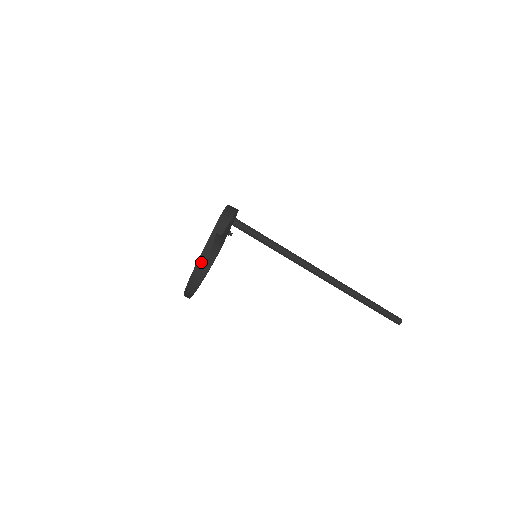
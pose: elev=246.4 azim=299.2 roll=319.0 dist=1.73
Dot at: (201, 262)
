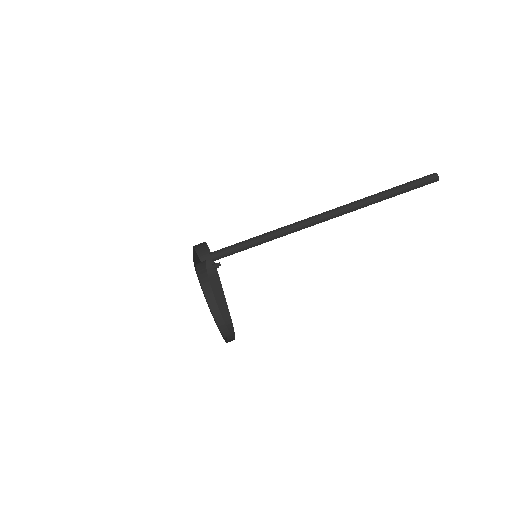
Dot at: (224, 315)
